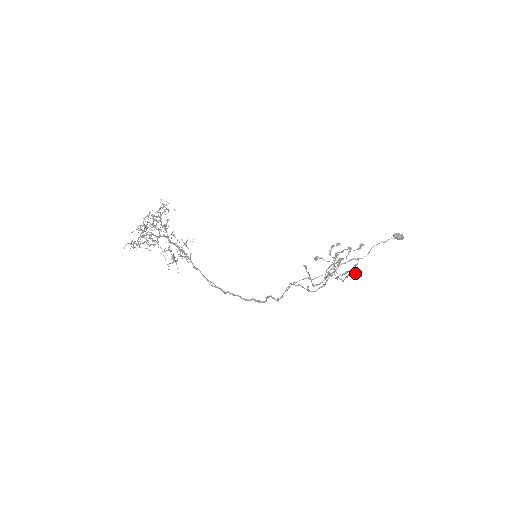
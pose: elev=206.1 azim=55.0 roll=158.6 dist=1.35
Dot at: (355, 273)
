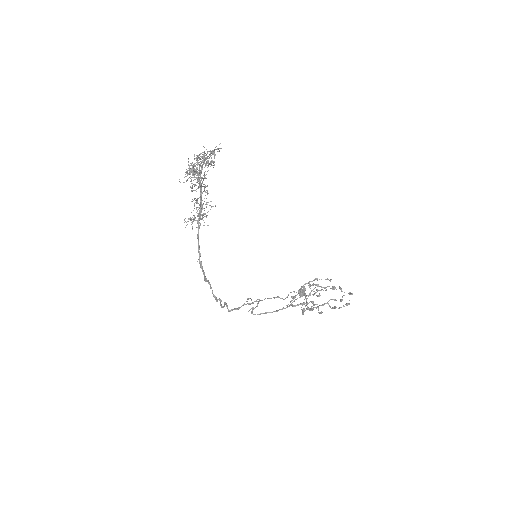
Dot at: occluded
